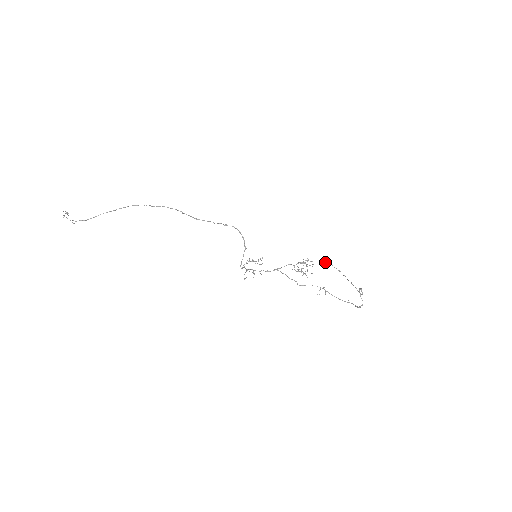
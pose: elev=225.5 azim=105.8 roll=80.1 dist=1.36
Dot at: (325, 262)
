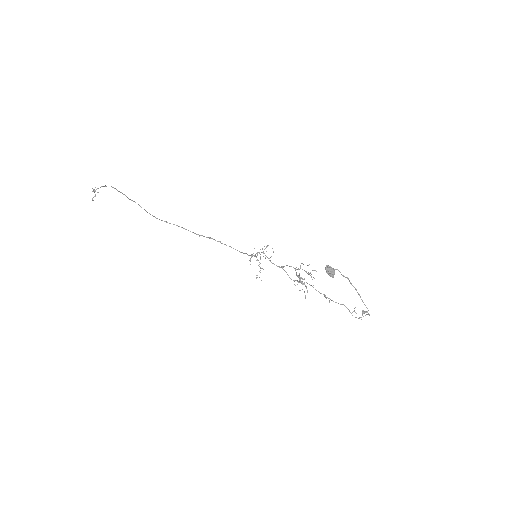
Dot at: (328, 272)
